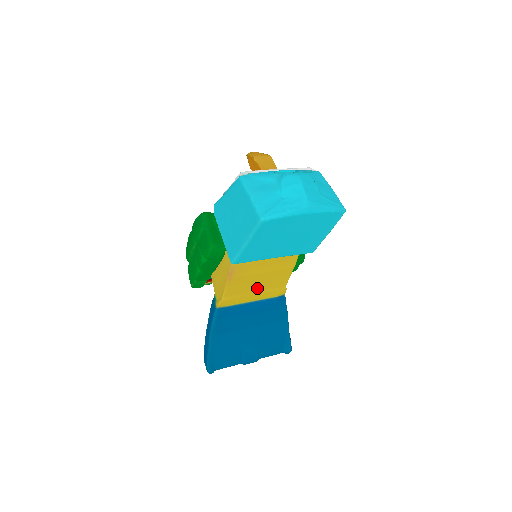
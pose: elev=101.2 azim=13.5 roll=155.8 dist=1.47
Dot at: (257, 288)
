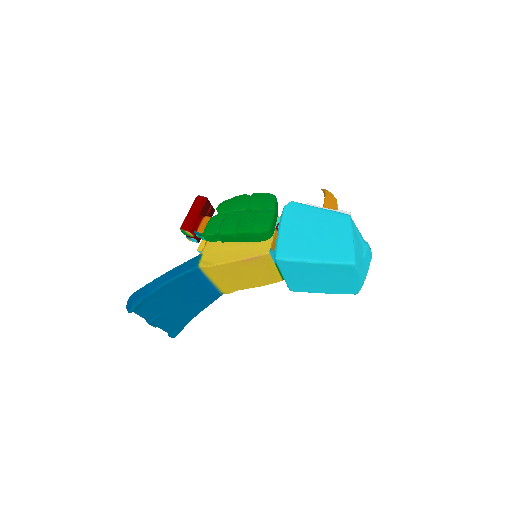
Dot at: (231, 278)
